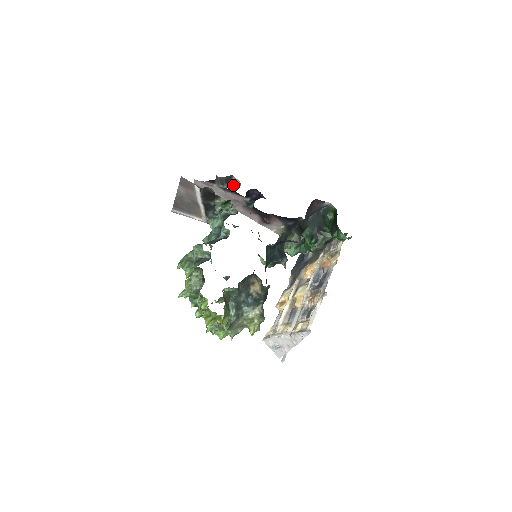
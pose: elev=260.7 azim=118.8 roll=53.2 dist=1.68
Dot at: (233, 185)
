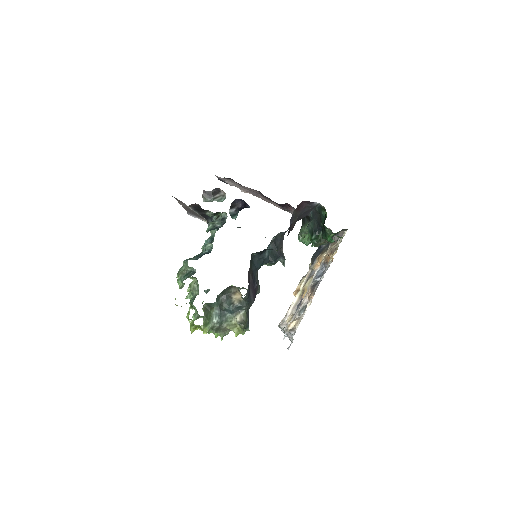
Dot at: (221, 196)
